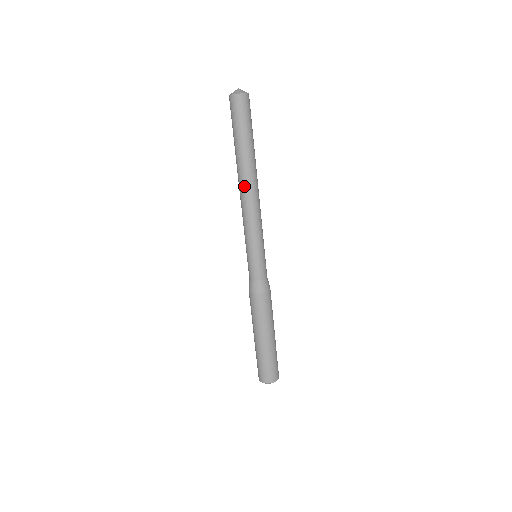
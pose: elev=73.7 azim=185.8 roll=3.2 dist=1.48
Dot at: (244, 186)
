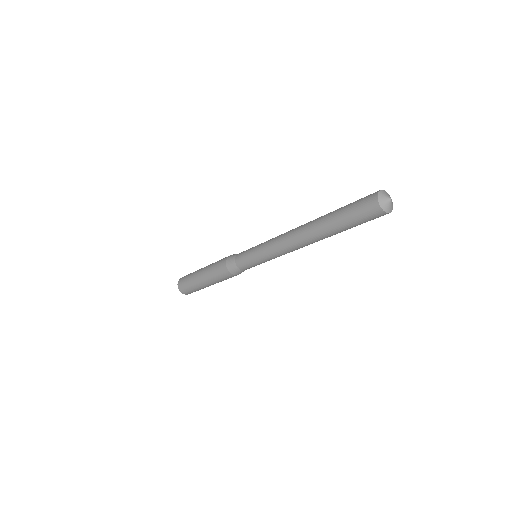
Dot at: (303, 242)
